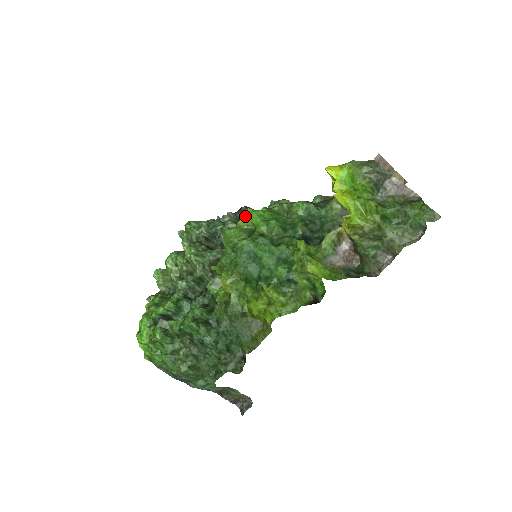
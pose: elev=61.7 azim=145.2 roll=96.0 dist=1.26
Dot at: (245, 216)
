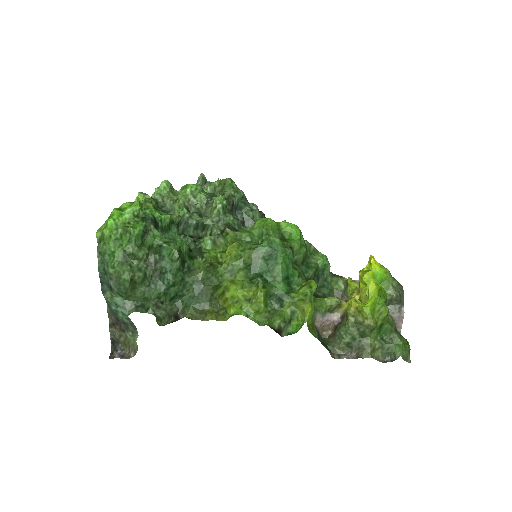
Dot at: (290, 224)
